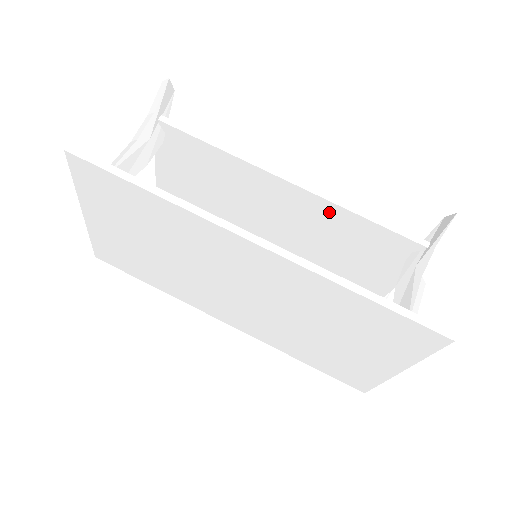
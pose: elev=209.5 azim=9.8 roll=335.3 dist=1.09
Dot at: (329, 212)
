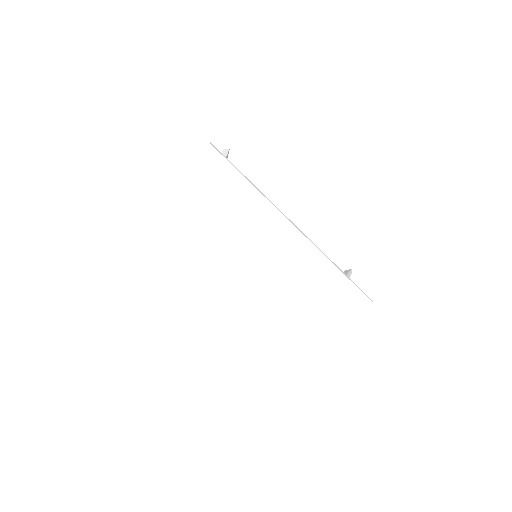
Dot at: occluded
